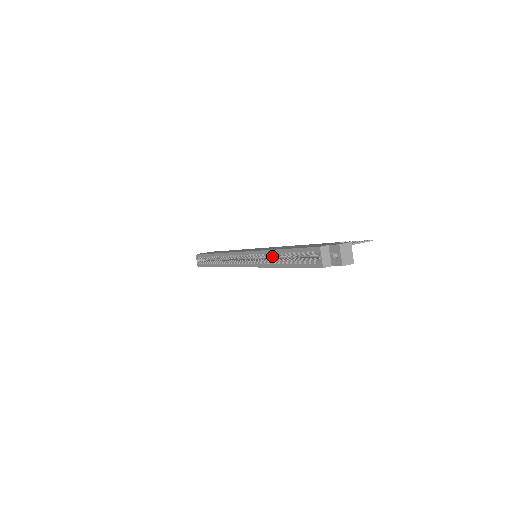
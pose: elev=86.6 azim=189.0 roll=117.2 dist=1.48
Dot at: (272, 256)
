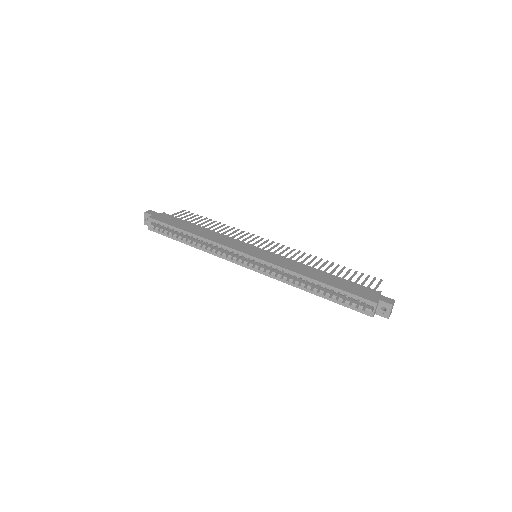
Dot at: (300, 278)
